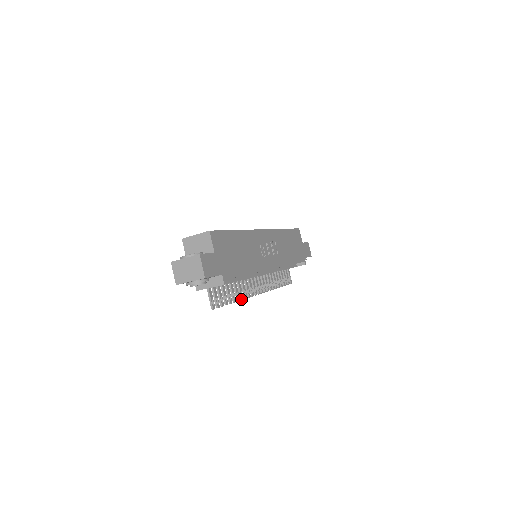
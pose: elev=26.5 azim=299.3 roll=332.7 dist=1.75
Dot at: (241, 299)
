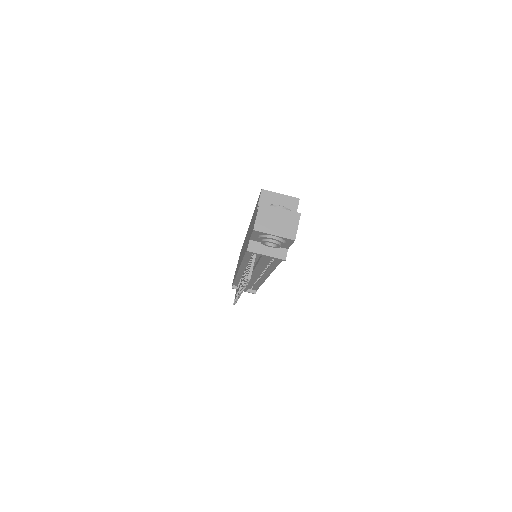
Dot at: (243, 289)
